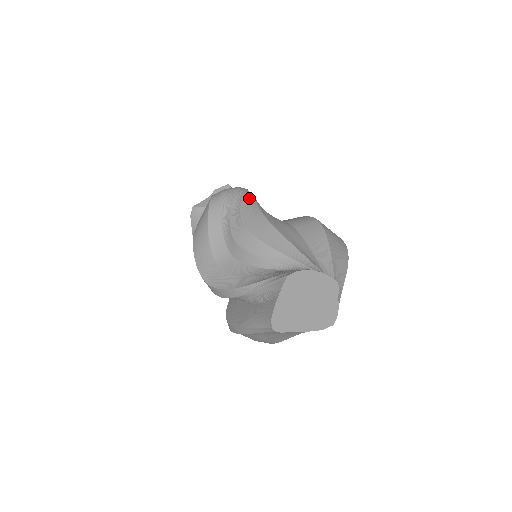
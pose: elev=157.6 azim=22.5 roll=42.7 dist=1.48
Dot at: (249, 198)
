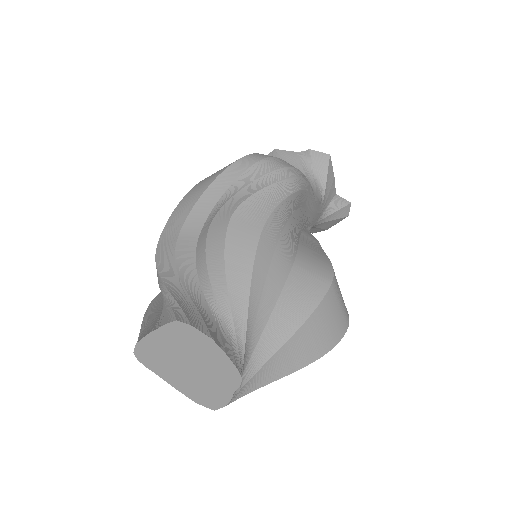
Dot at: (281, 190)
